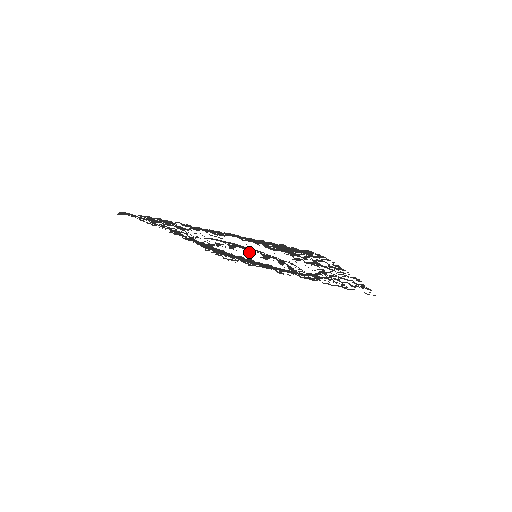
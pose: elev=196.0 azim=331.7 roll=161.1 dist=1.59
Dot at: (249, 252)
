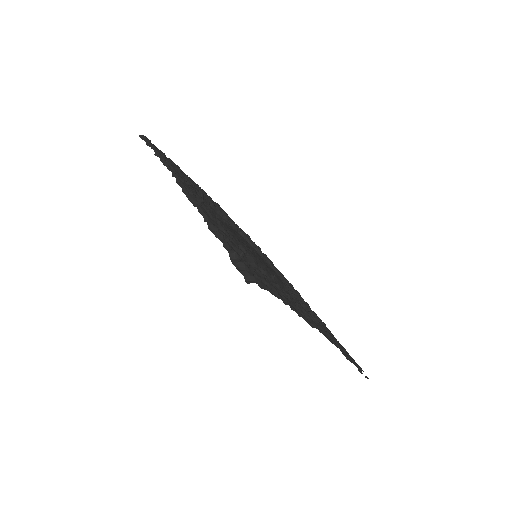
Dot at: occluded
